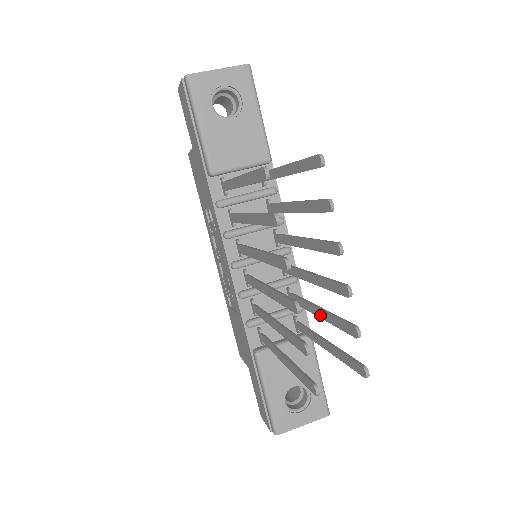
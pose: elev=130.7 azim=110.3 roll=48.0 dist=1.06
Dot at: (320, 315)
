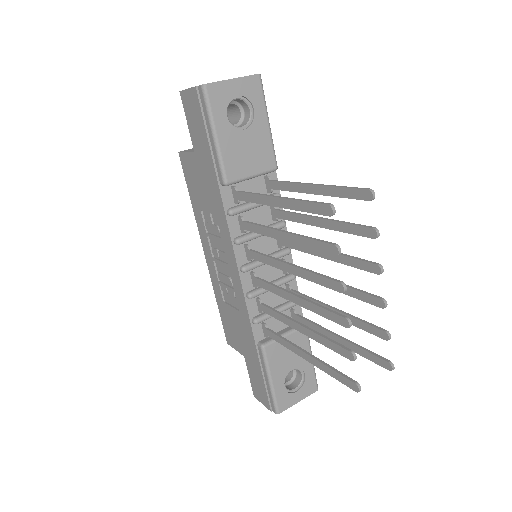
Dot at: occluded
